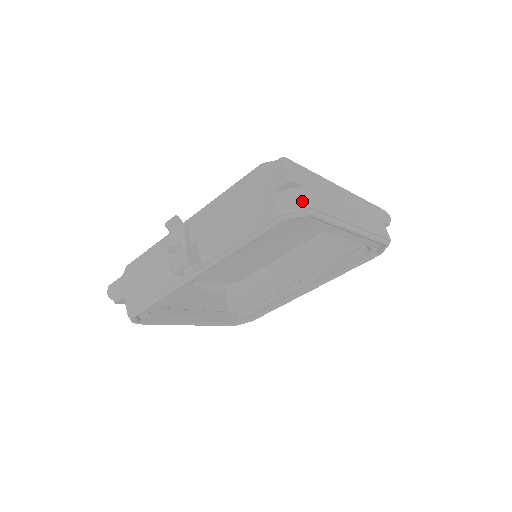
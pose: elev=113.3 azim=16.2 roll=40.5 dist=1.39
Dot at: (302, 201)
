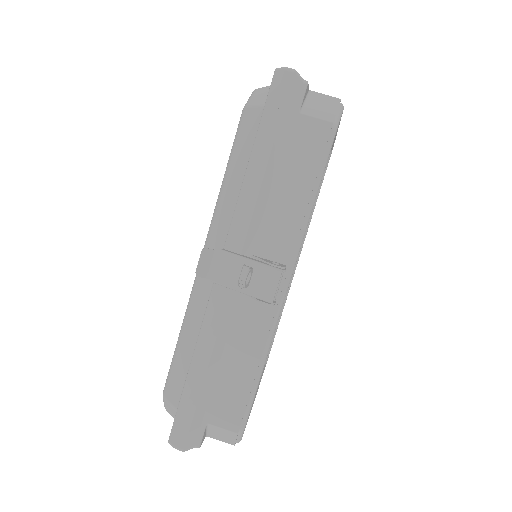
Dot at: (327, 100)
